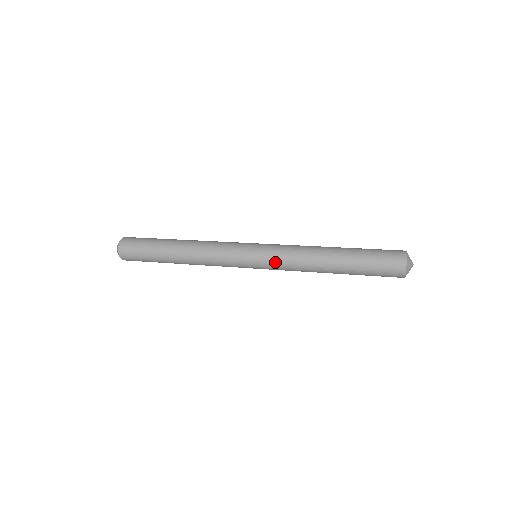
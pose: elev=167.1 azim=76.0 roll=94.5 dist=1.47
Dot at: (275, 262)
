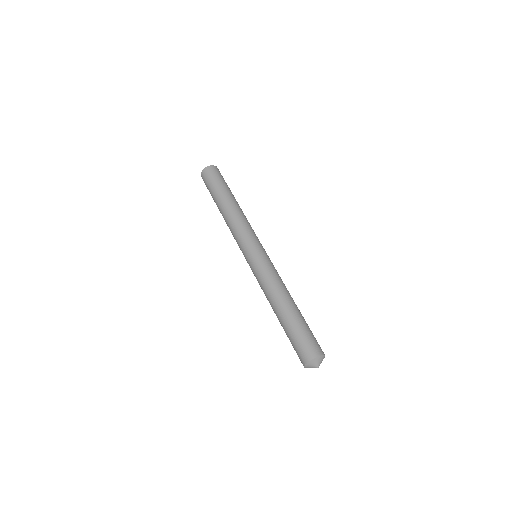
Dot at: occluded
